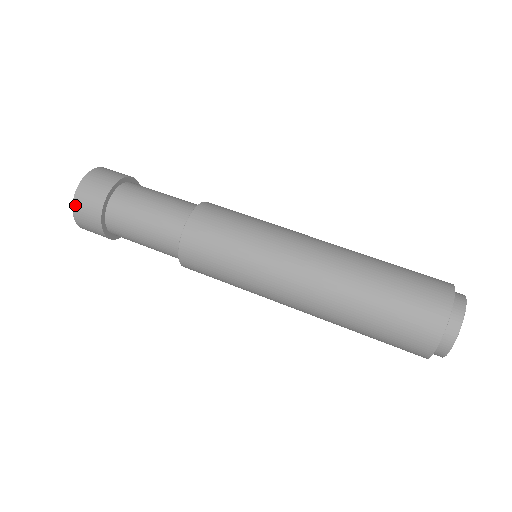
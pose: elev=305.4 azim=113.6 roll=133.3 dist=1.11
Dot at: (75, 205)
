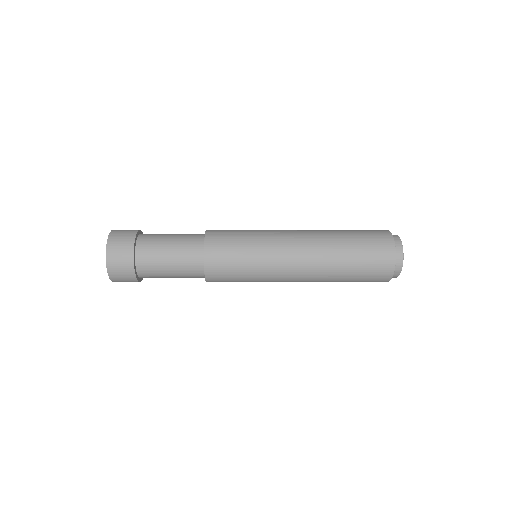
Dot at: (110, 240)
